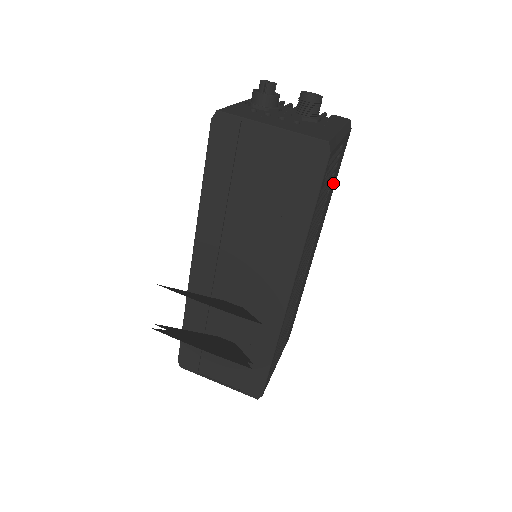
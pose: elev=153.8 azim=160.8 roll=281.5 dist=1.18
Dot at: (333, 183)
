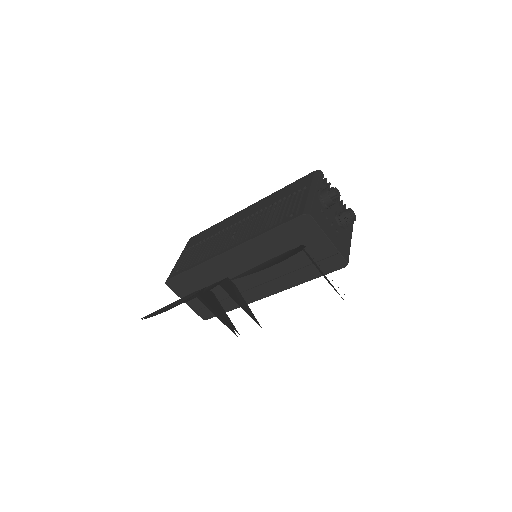
Dot at: occluded
